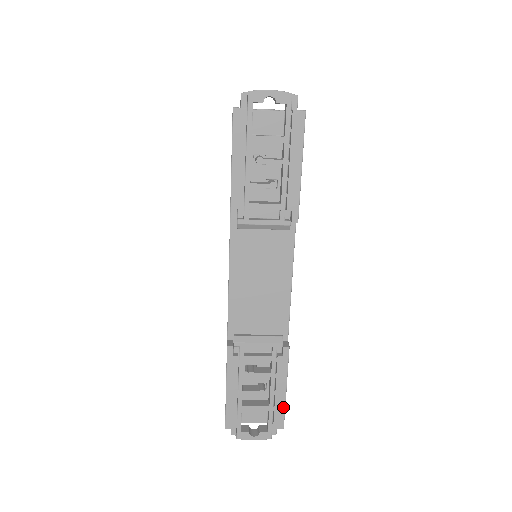
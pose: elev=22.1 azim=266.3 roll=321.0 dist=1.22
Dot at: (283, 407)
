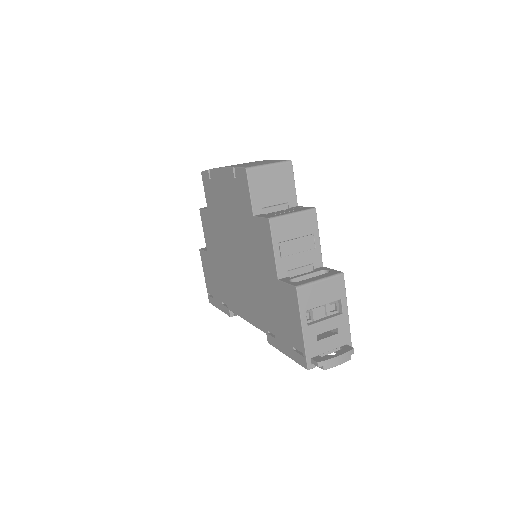
Dot at: occluded
